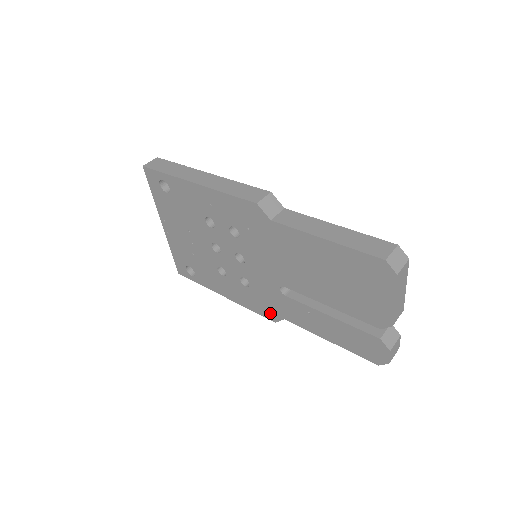
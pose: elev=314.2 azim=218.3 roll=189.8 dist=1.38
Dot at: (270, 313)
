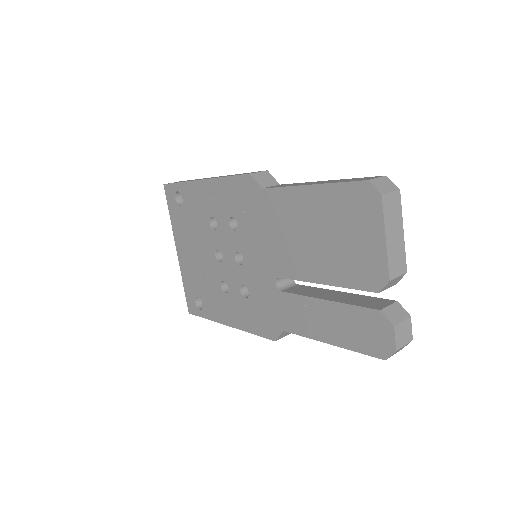
Dot at: (269, 328)
